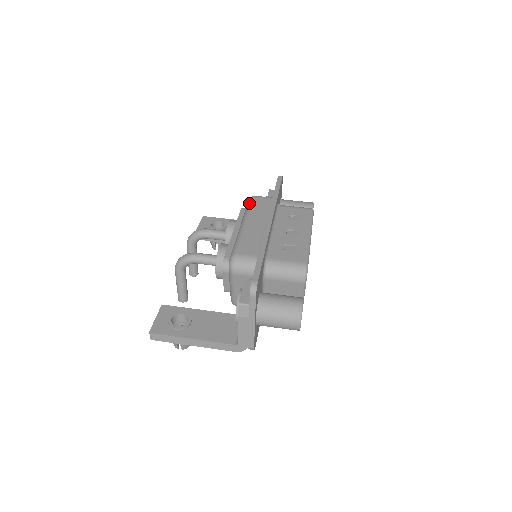
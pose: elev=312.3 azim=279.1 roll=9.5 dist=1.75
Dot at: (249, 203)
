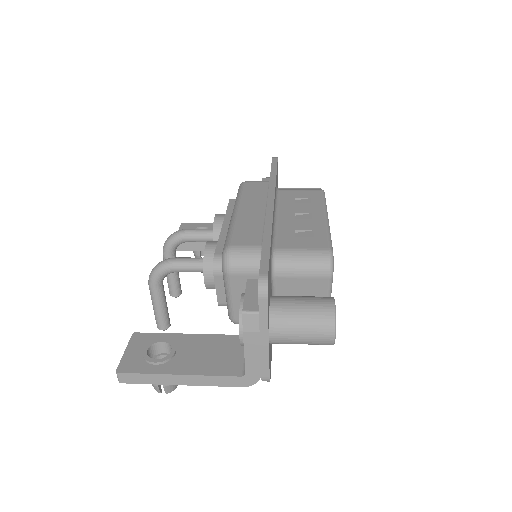
Dot at: (240, 189)
